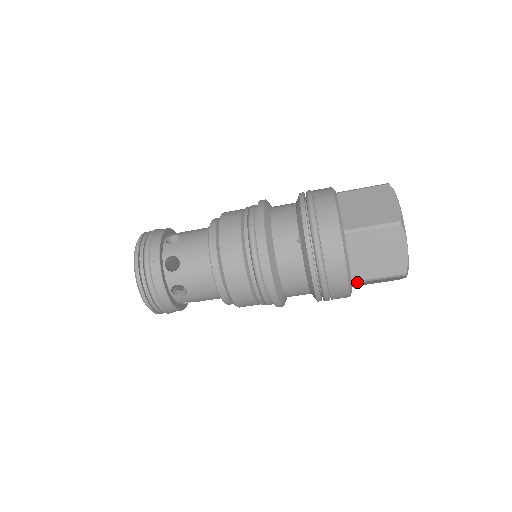
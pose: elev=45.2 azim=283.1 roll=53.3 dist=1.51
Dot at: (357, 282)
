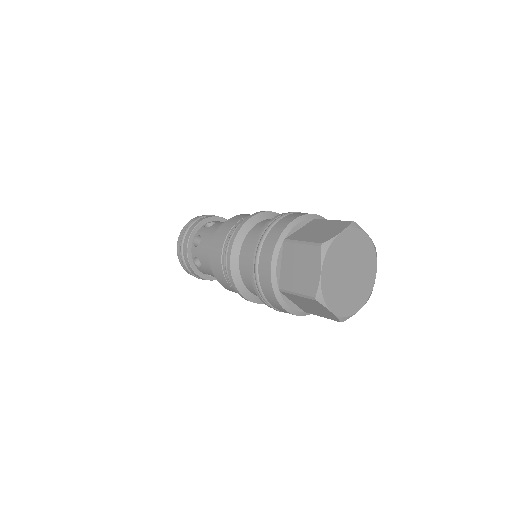
Dot at: occluded
